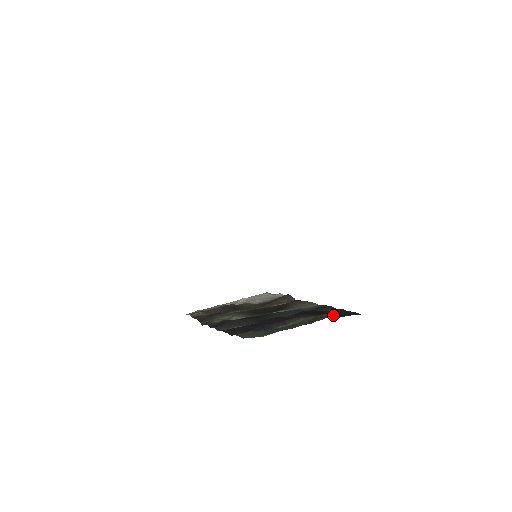
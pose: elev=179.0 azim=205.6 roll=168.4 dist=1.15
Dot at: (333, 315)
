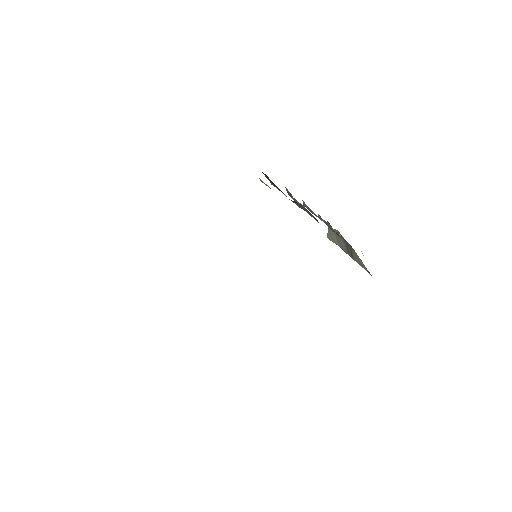
Dot at: occluded
